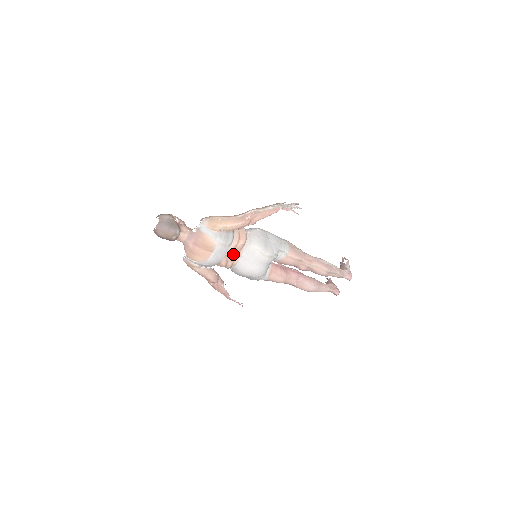
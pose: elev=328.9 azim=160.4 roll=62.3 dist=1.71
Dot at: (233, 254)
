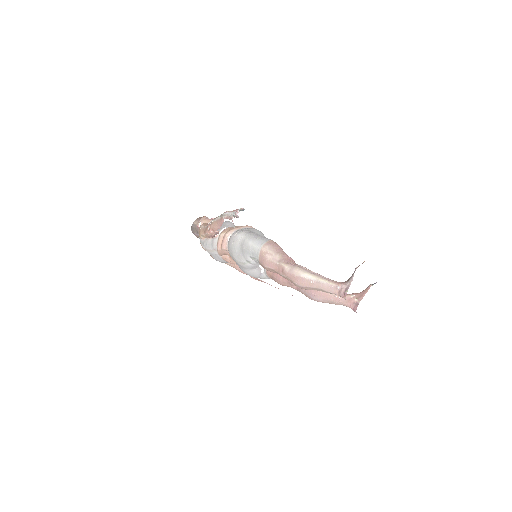
Dot at: (229, 256)
